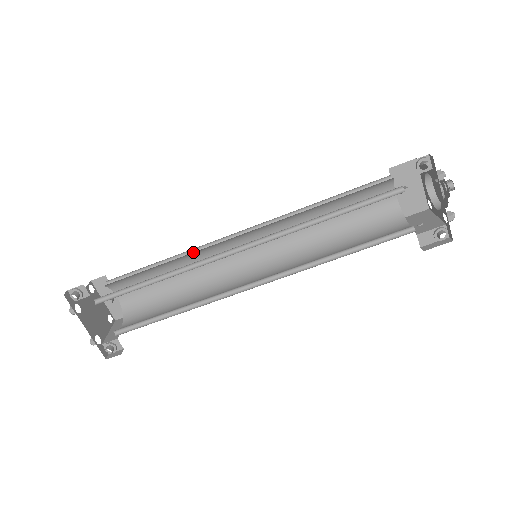
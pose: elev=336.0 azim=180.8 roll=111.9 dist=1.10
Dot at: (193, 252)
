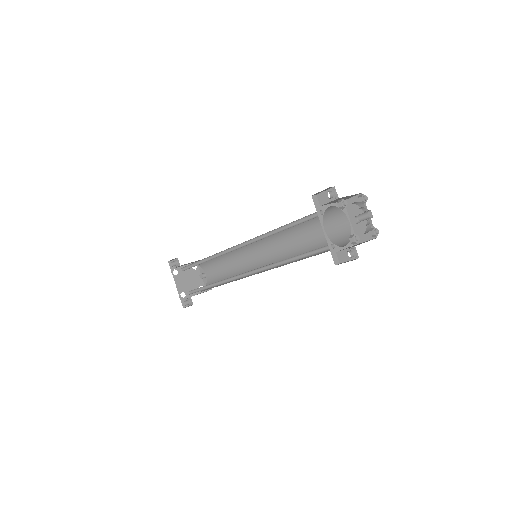
Dot at: occluded
